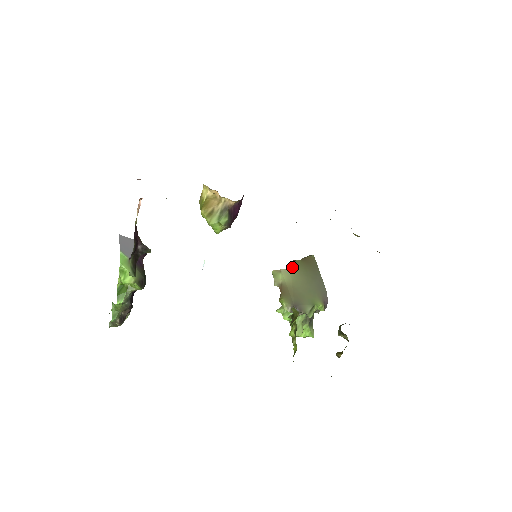
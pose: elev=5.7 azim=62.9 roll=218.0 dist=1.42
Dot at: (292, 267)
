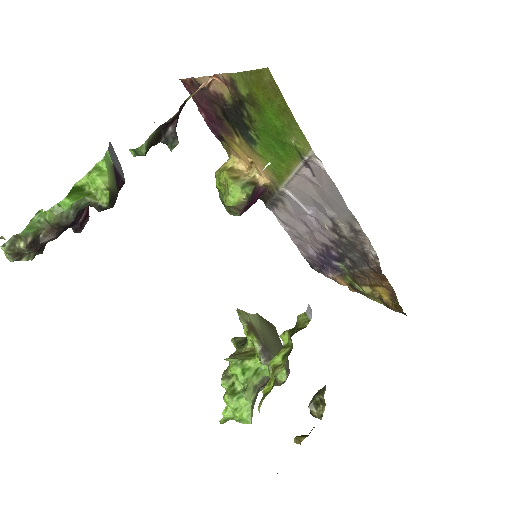
Dot at: (259, 317)
